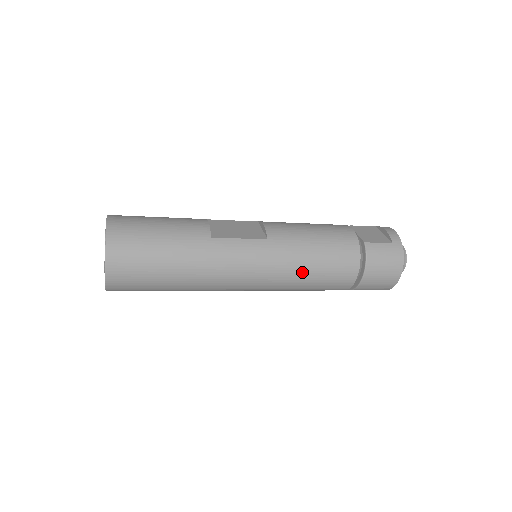
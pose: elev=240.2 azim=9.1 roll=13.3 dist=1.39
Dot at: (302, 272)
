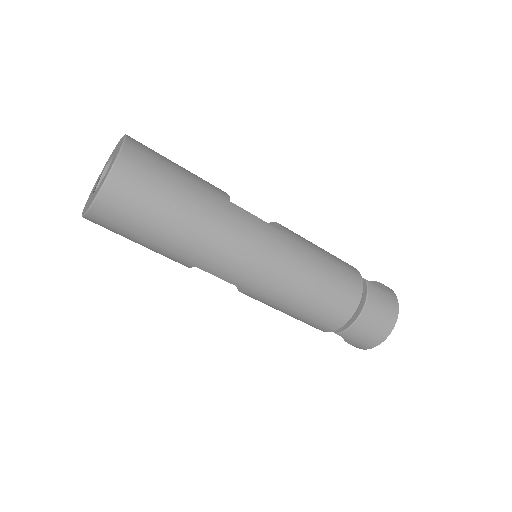
Dot at: (308, 280)
